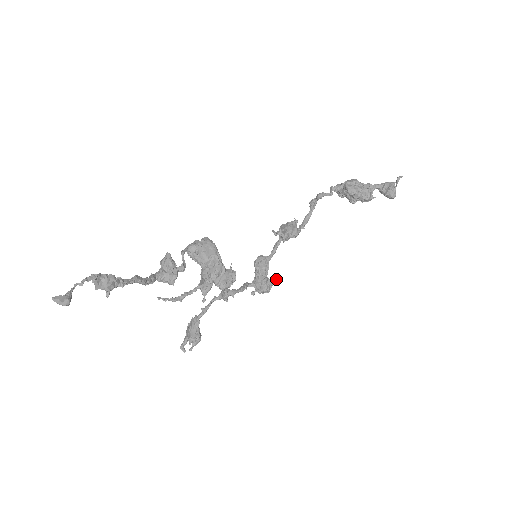
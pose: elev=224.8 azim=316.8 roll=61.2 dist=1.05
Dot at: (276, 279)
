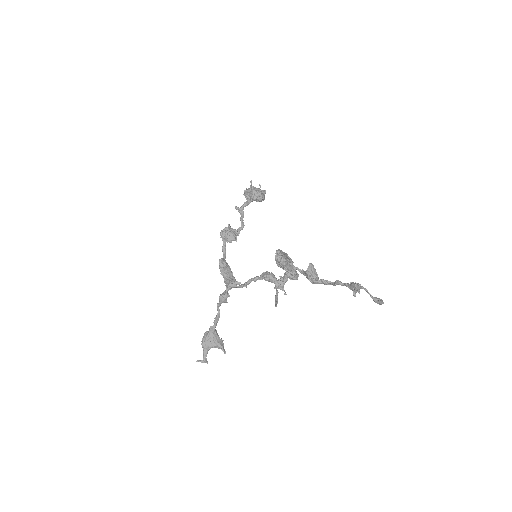
Dot at: occluded
